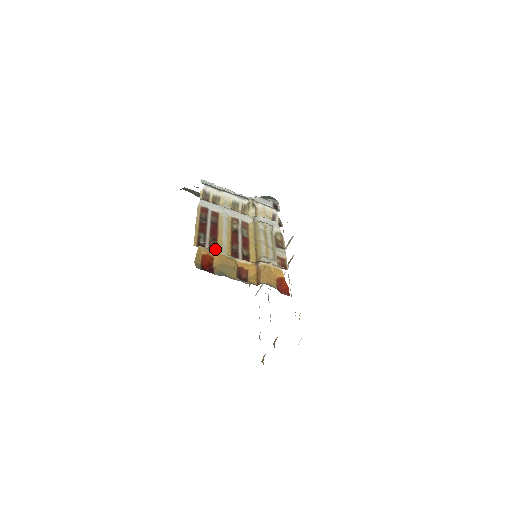
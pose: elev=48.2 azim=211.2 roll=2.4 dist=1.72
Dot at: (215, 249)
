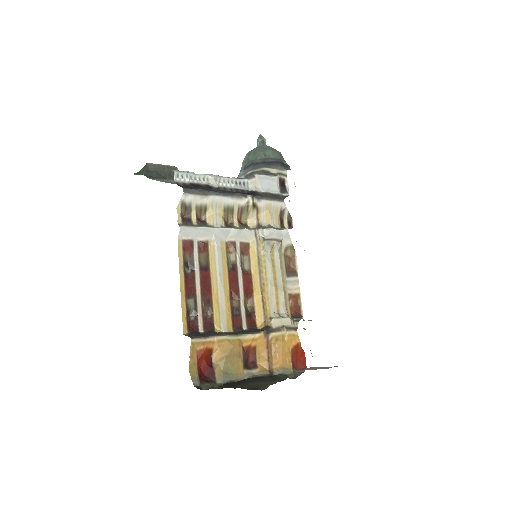
Dot at: (211, 323)
